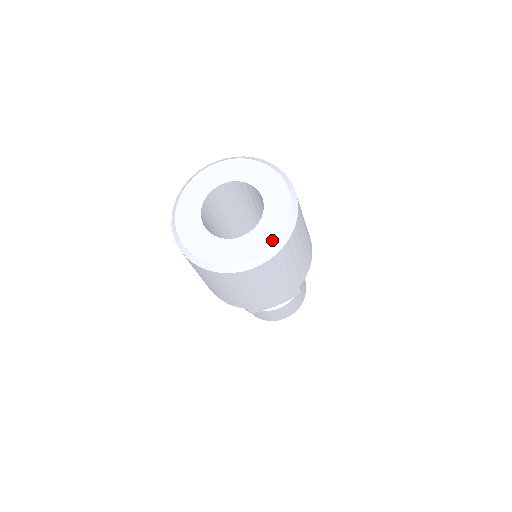
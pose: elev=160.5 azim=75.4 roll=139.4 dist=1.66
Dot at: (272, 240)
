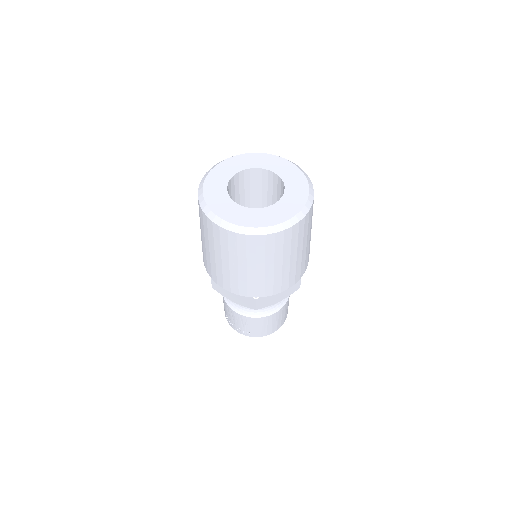
Dot at: (298, 207)
